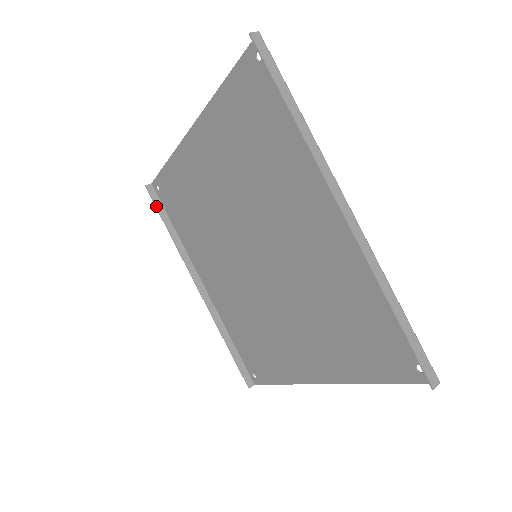
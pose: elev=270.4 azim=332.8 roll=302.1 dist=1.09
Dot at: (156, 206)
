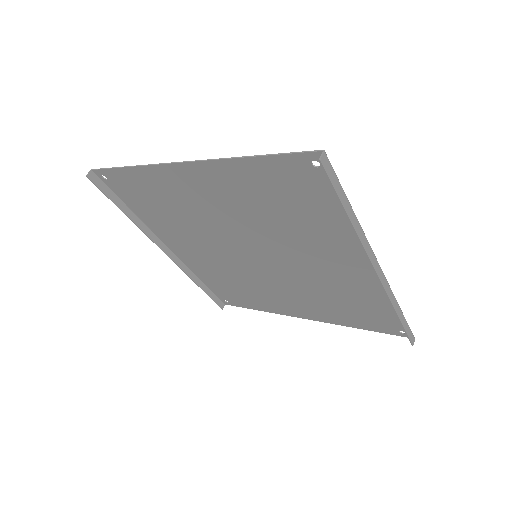
Dot at: (105, 194)
